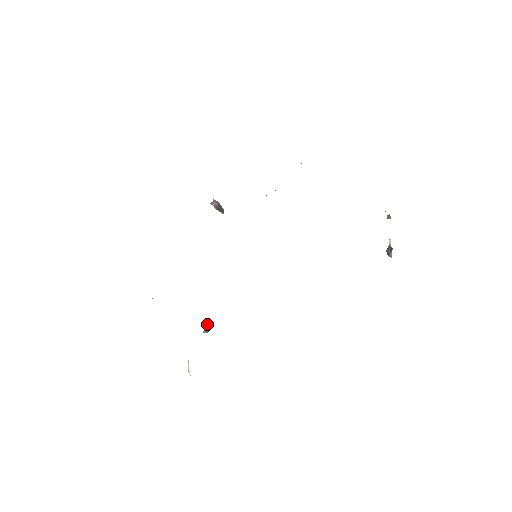
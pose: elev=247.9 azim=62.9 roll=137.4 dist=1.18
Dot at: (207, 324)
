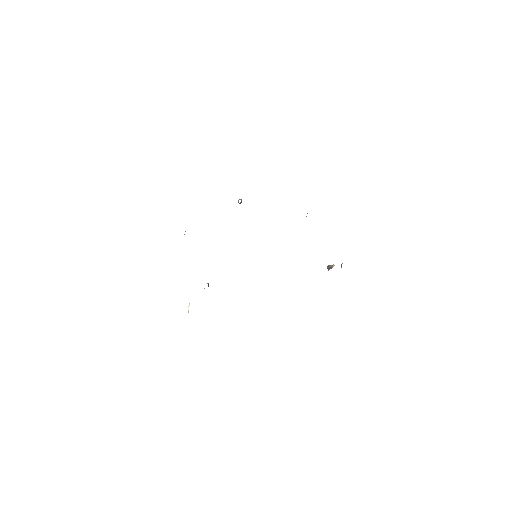
Dot at: occluded
